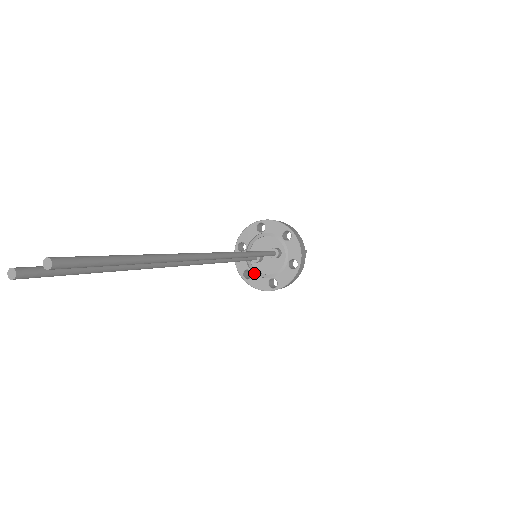
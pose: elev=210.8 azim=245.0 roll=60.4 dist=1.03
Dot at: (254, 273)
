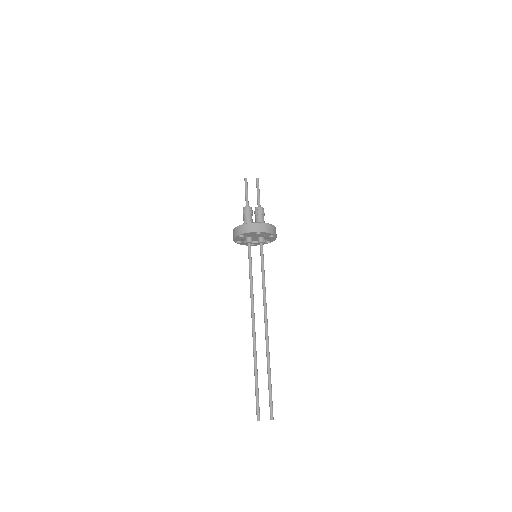
Dot at: (243, 242)
